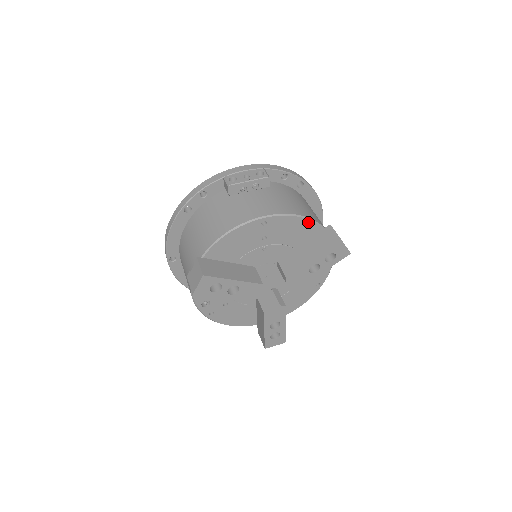
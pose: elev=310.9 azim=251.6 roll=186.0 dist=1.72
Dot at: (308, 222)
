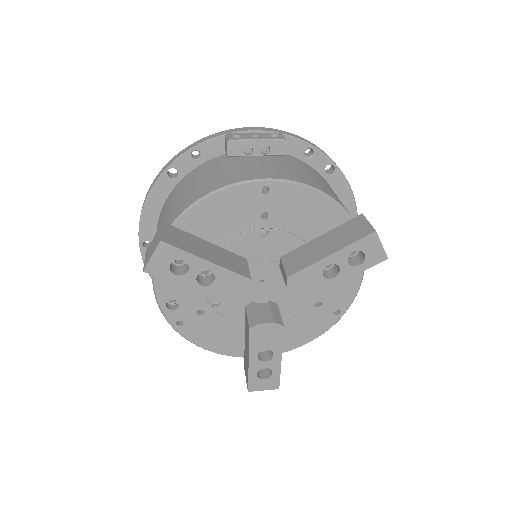
Dot at: (330, 204)
